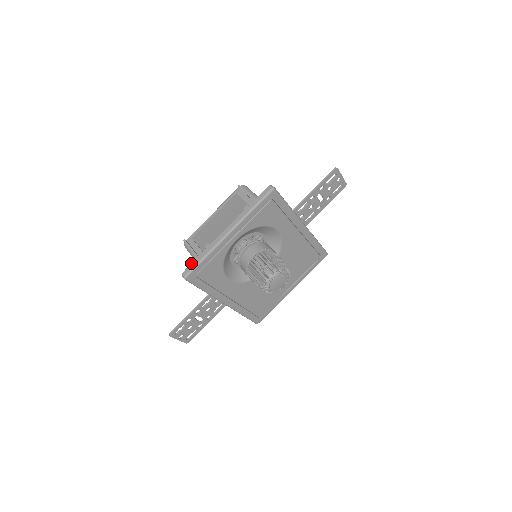
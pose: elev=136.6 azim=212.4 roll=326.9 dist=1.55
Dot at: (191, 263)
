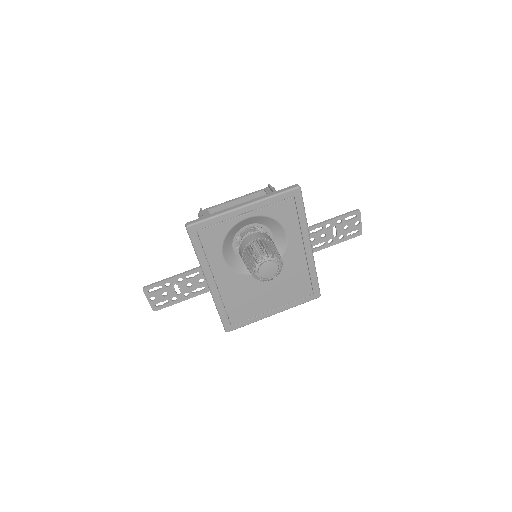
Dot at: (199, 218)
